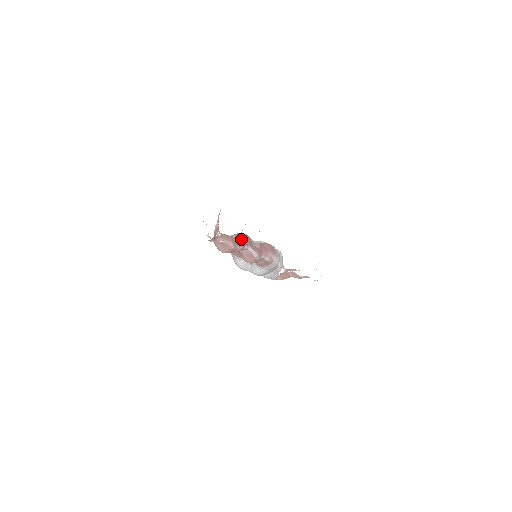
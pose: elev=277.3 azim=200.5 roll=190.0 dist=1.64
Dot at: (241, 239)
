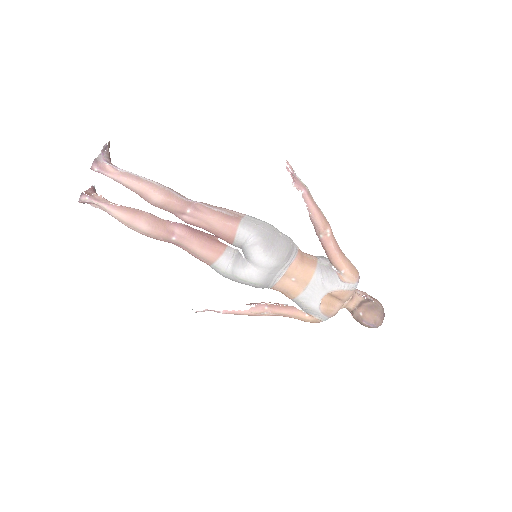
Dot at: occluded
